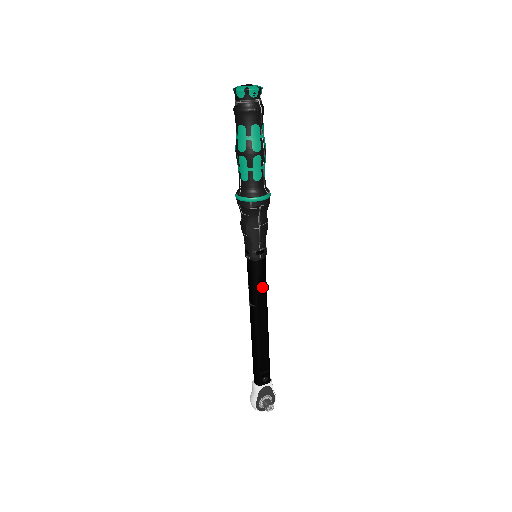
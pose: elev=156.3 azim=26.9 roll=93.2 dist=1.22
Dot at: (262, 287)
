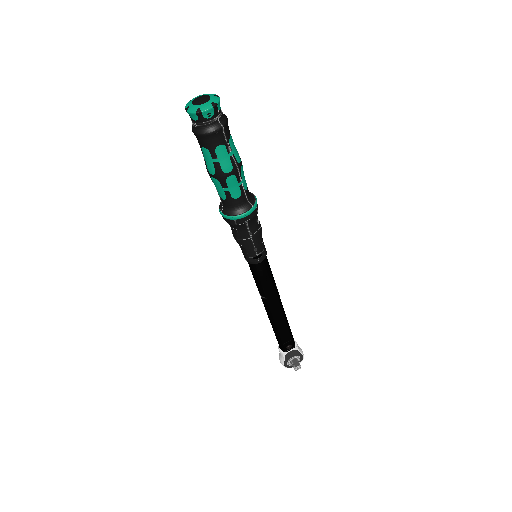
Dot at: (268, 282)
